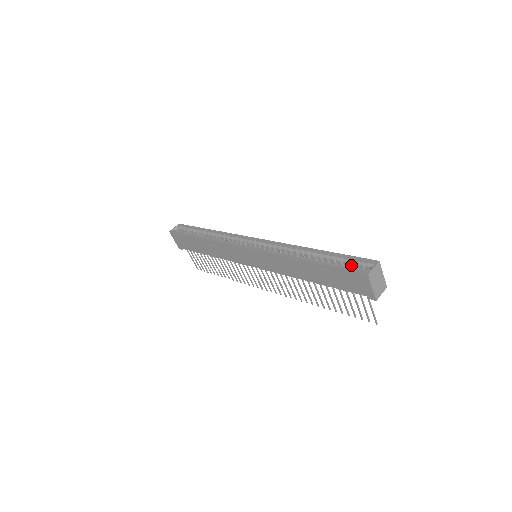
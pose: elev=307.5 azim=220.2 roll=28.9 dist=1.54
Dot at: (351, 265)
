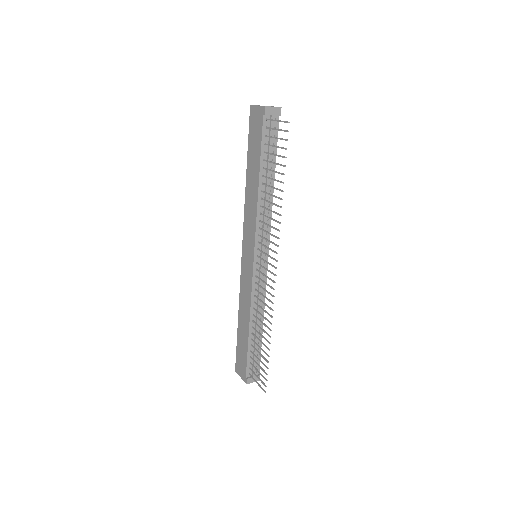
Dot at: occluded
